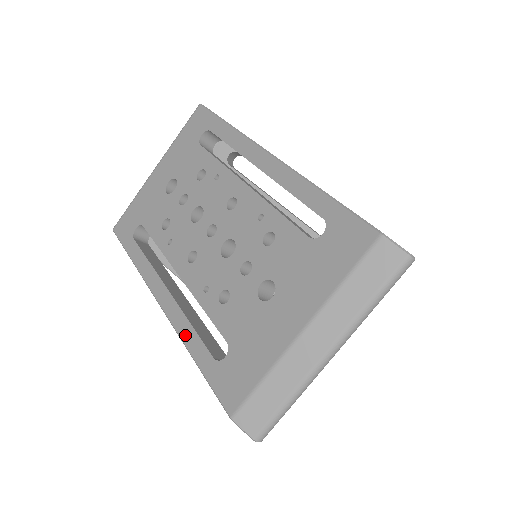
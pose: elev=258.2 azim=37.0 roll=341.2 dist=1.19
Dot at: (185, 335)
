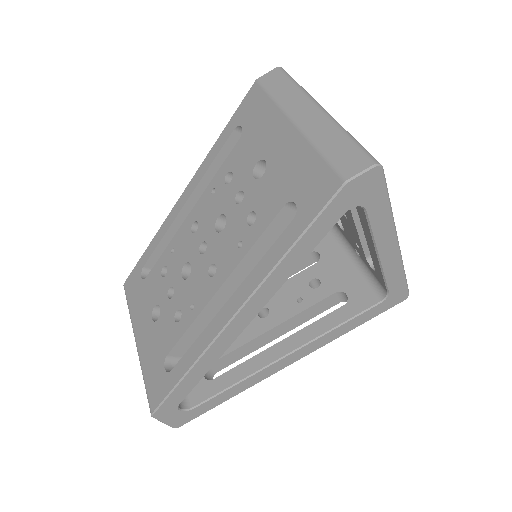
Dot at: (267, 266)
